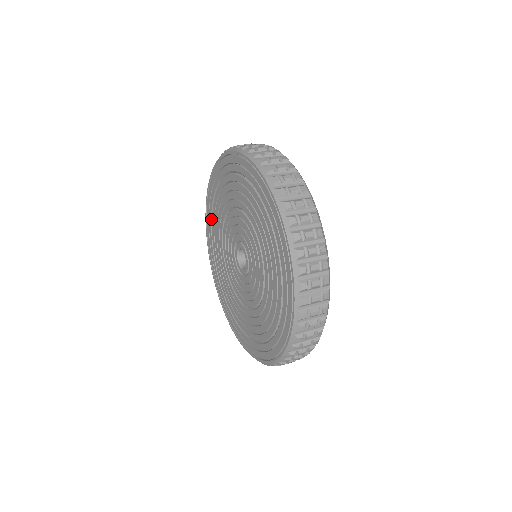
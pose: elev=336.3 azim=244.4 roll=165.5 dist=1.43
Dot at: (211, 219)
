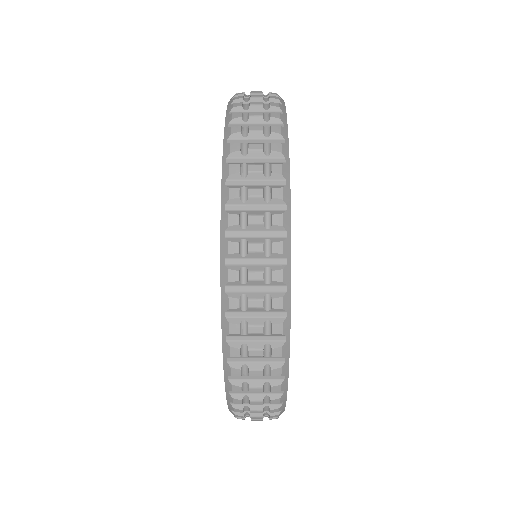
Dot at: occluded
